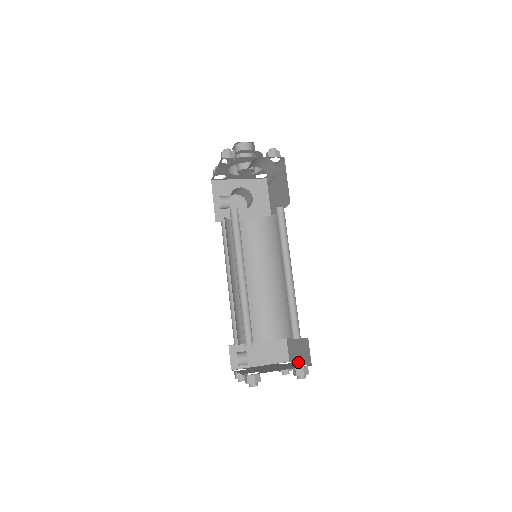
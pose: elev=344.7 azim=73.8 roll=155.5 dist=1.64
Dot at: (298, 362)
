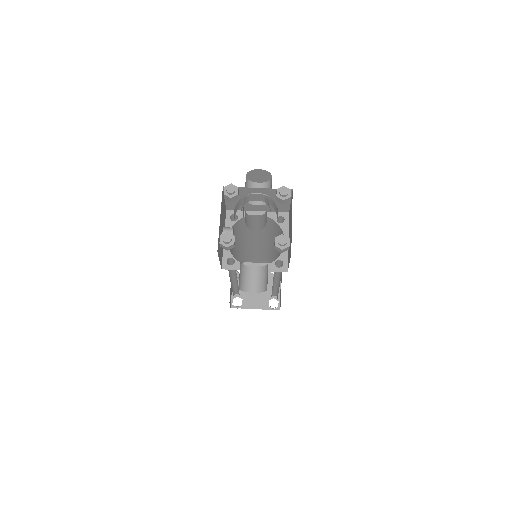
Dot at: (280, 284)
